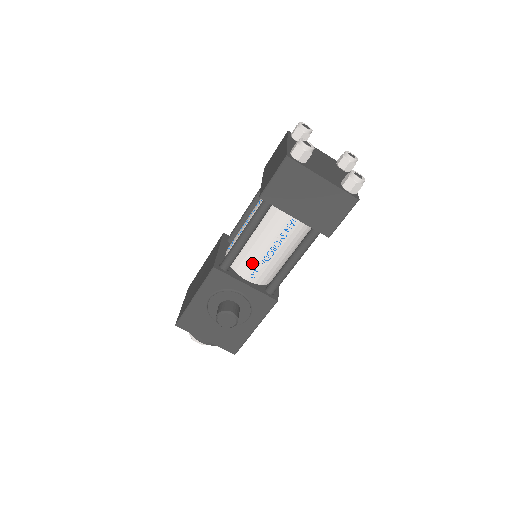
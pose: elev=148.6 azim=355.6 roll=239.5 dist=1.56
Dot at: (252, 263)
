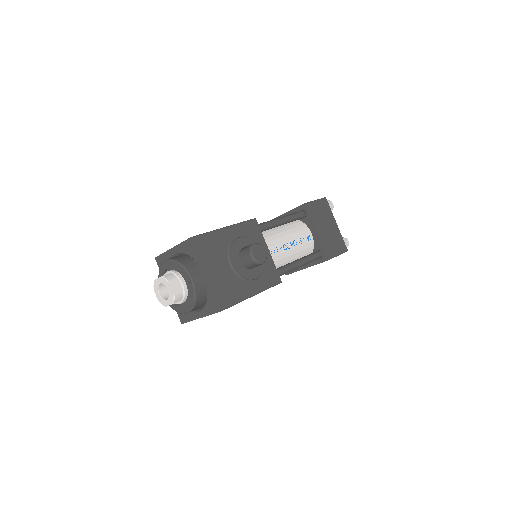
Dot at: (274, 242)
